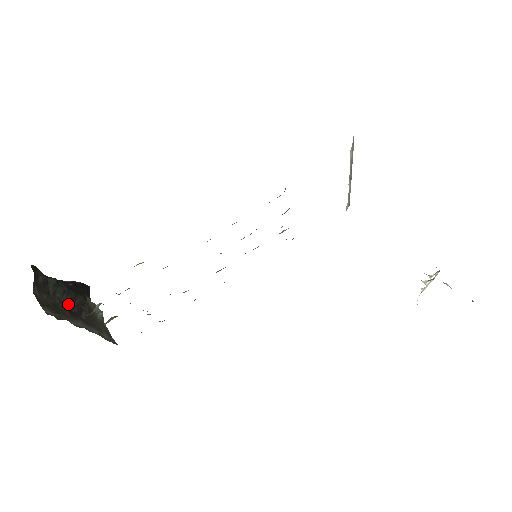
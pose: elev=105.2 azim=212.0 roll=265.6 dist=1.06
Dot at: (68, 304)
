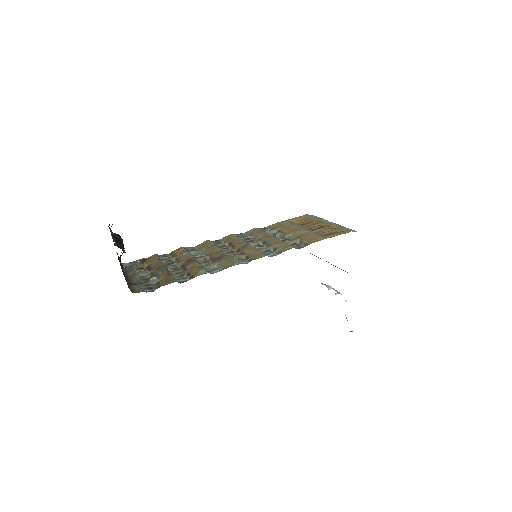
Dot at: (119, 257)
